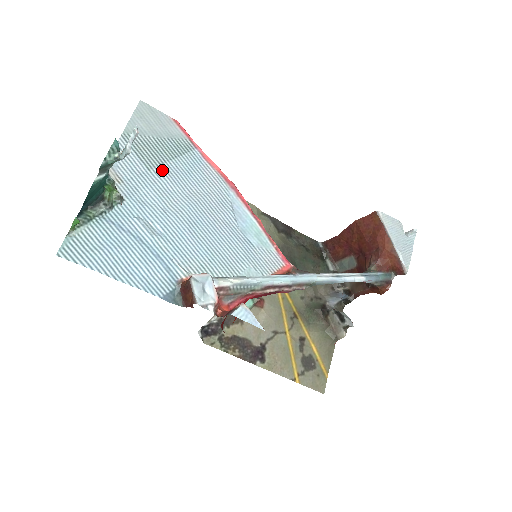
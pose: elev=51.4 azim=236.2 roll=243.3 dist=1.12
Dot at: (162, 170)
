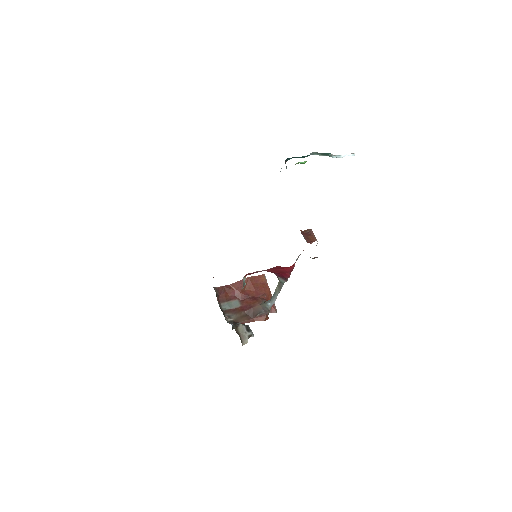
Dot at: occluded
